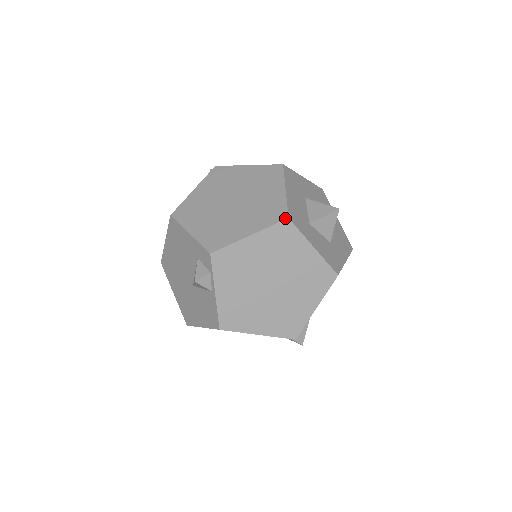
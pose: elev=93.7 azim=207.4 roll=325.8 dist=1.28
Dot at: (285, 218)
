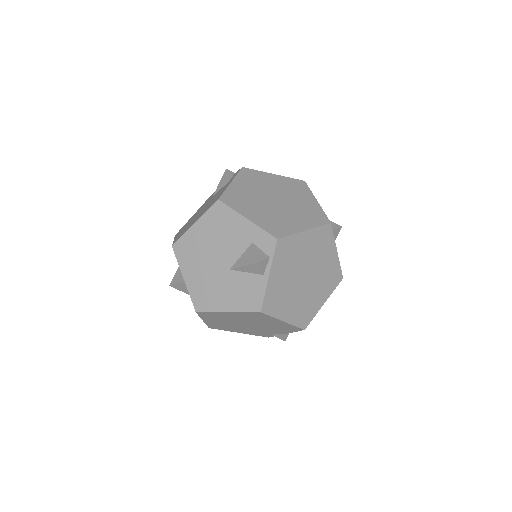
Dot at: (329, 222)
